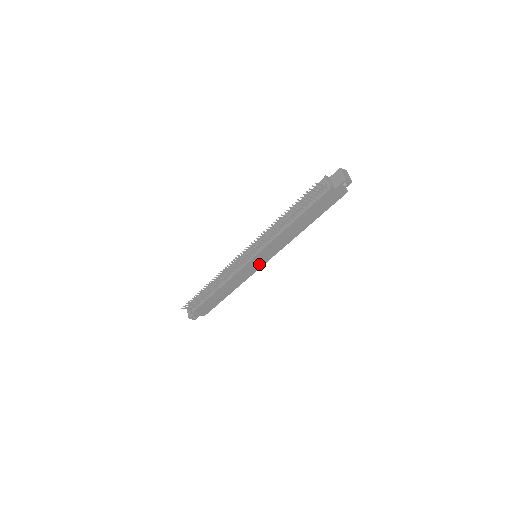
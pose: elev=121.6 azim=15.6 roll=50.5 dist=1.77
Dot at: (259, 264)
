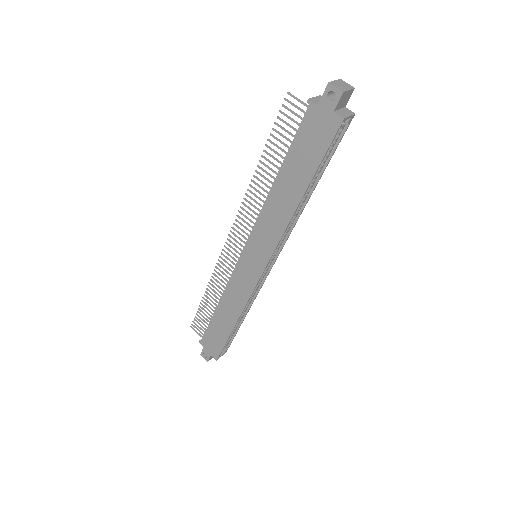
Dot at: (256, 270)
